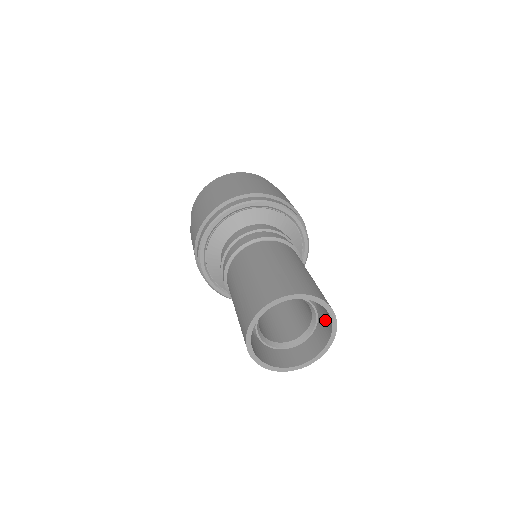
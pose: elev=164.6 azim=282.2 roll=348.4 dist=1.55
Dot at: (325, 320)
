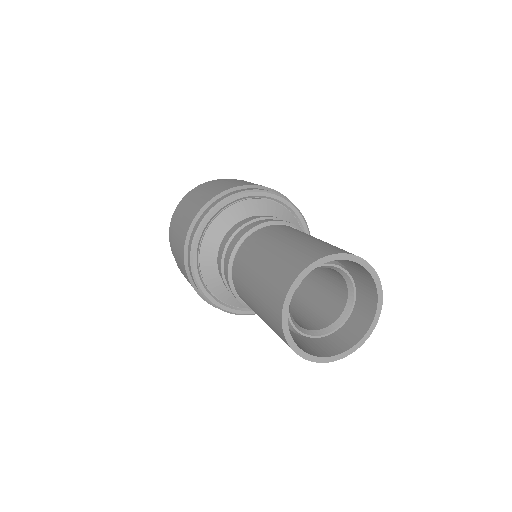
Dot at: (364, 295)
